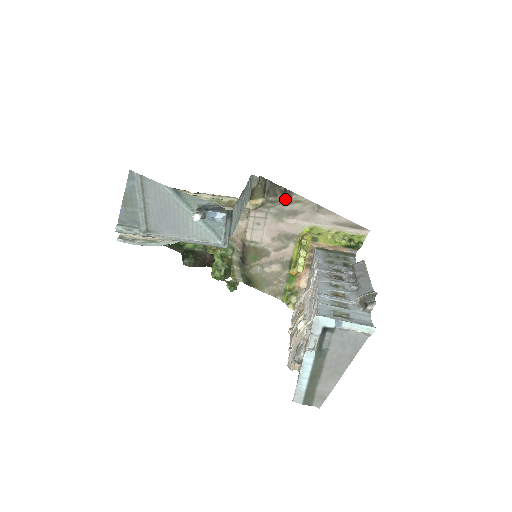
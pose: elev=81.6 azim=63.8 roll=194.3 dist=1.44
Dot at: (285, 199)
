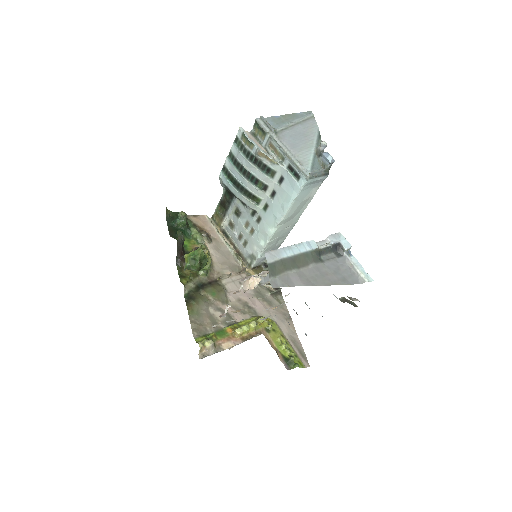
Dot at: (274, 291)
